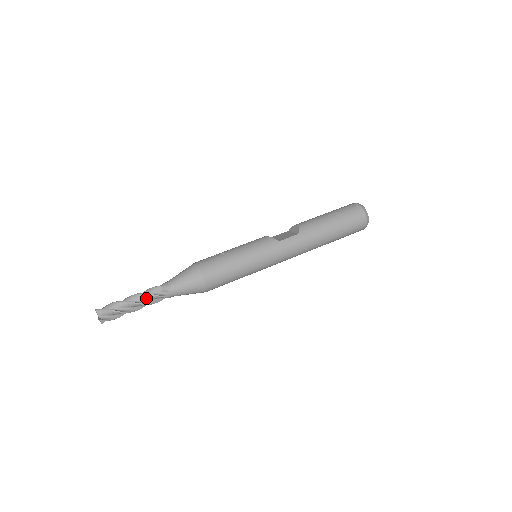
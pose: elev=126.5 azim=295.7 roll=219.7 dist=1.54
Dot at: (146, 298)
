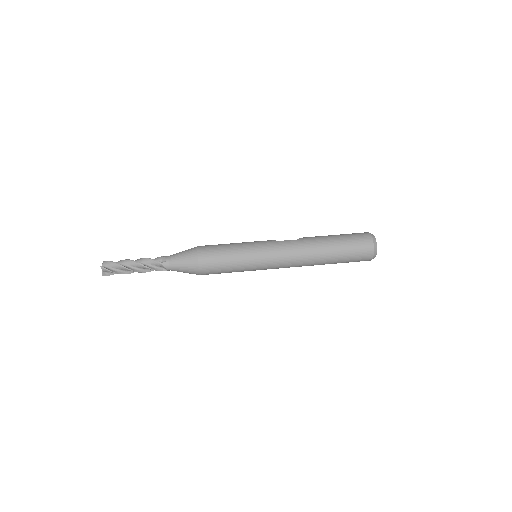
Dot at: (146, 262)
